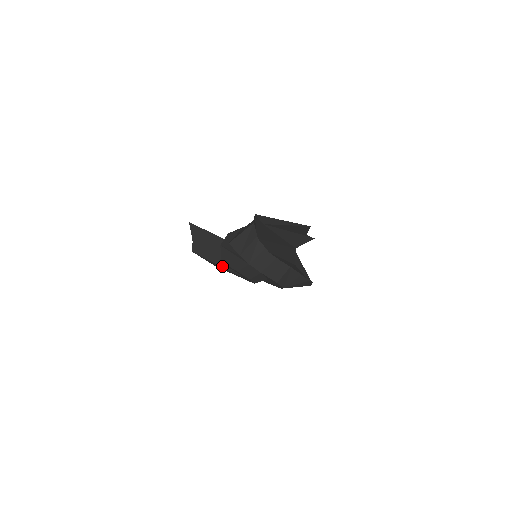
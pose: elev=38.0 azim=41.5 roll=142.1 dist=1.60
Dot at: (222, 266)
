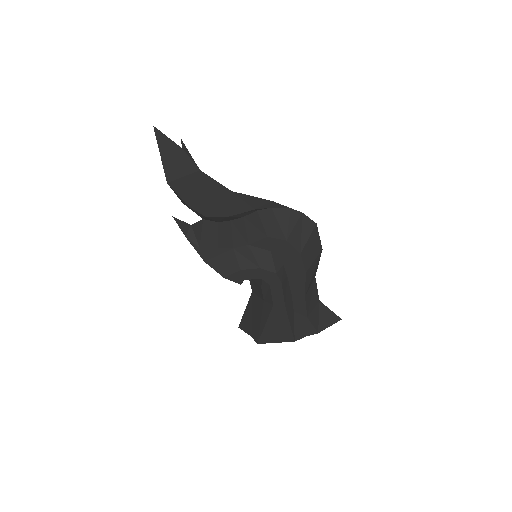
Dot at: (269, 313)
